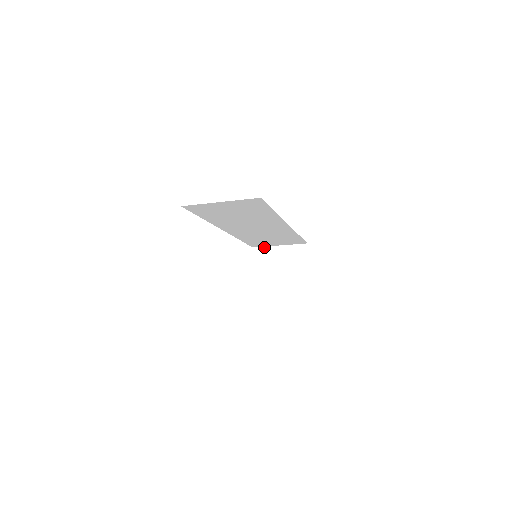
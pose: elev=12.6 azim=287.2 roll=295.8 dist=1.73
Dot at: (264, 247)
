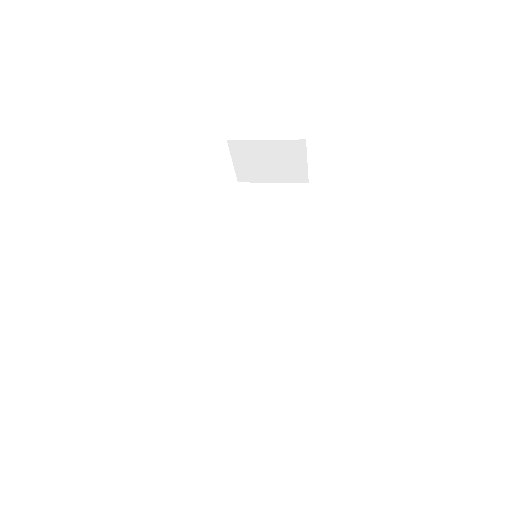
Dot at: (243, 141)
